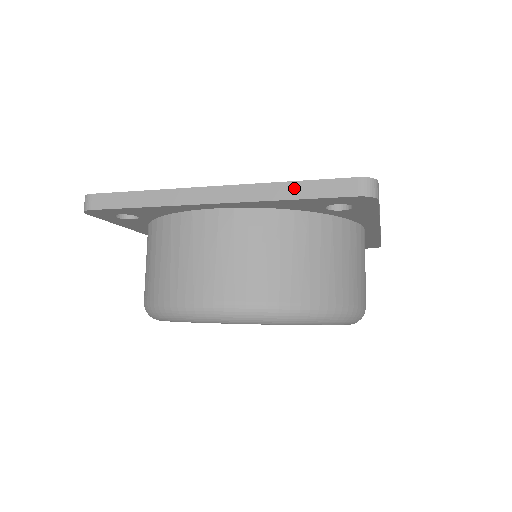
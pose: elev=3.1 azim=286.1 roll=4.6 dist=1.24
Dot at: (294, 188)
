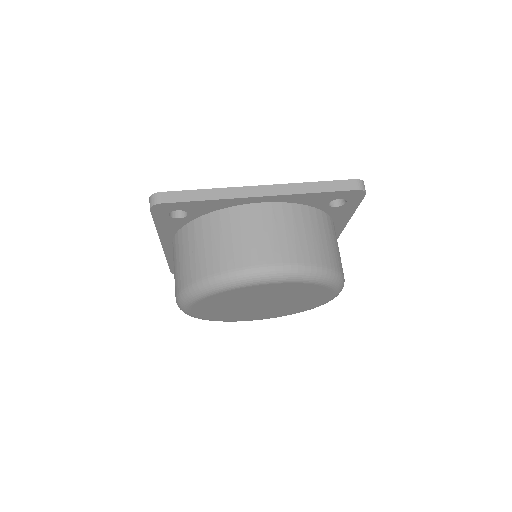
Dot at: (317, 186)
